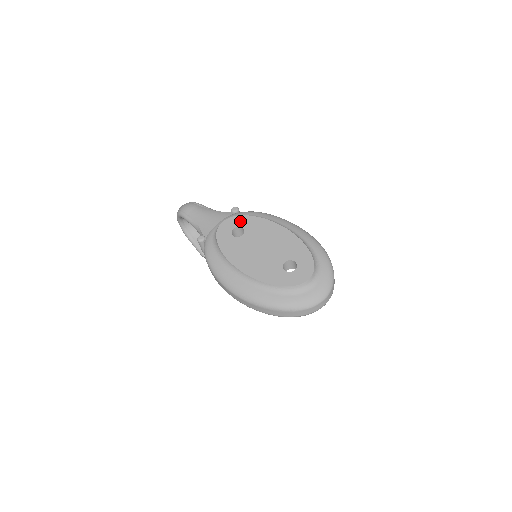
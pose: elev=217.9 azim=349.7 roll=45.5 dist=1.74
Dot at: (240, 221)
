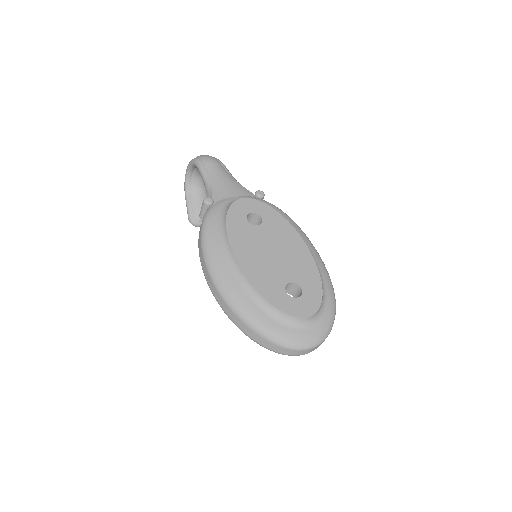
Dot at: (262, 209)
